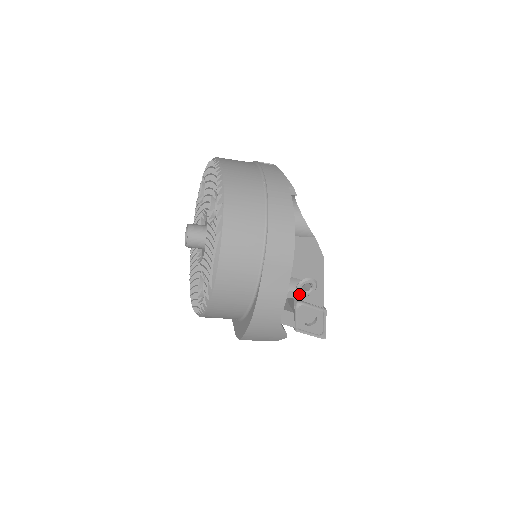
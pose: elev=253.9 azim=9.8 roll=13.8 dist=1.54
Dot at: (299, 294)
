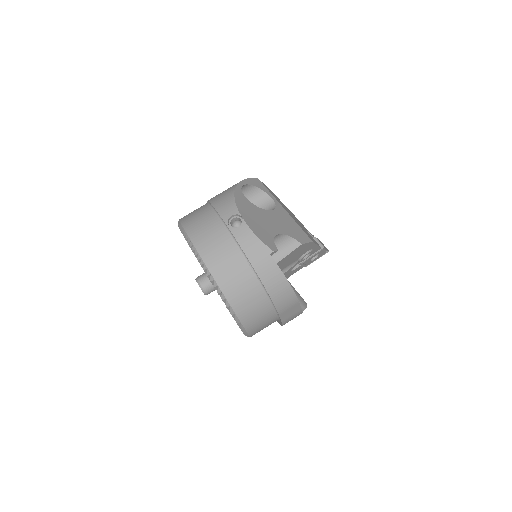
Dot at: (301, 261)
